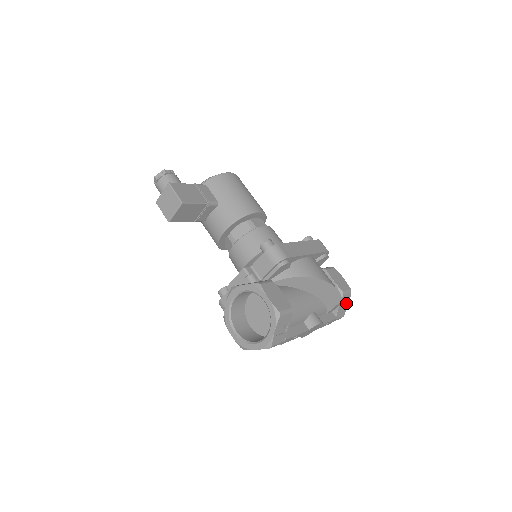
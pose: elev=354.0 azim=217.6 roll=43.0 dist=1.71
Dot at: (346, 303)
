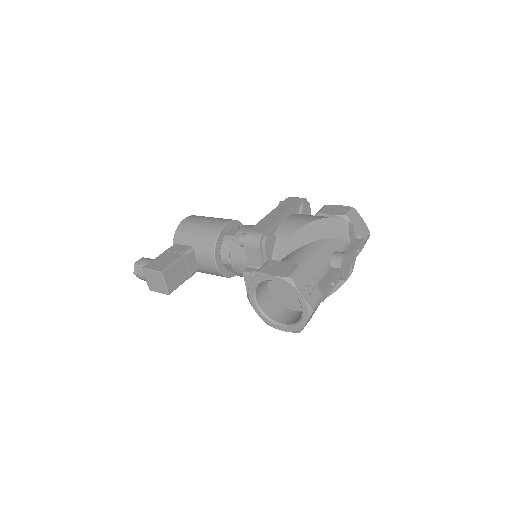
Dot at: (360, 221)
